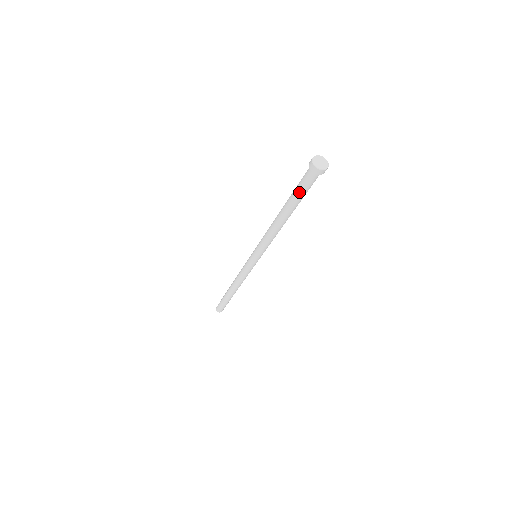
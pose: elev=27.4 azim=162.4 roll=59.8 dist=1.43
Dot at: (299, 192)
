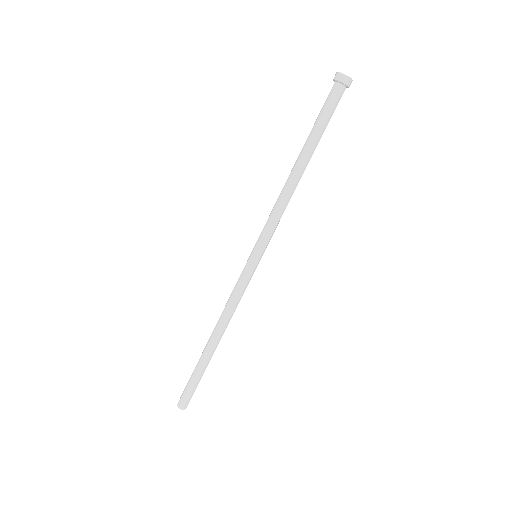
Dot at: (320, 117)
